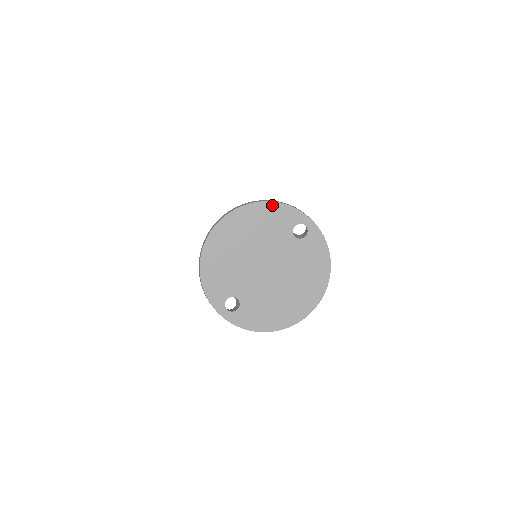
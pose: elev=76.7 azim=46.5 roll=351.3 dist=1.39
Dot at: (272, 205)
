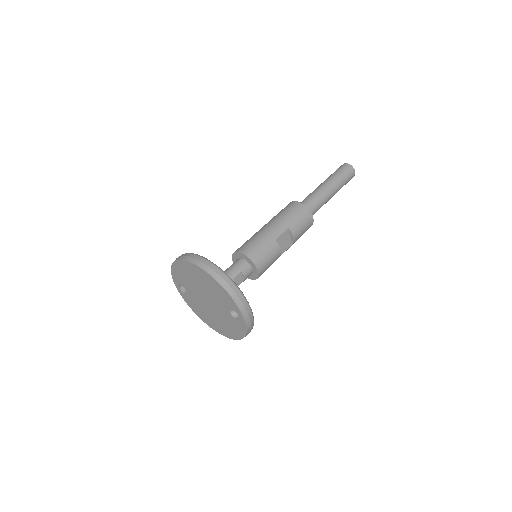
Dot at: (225, 291)
